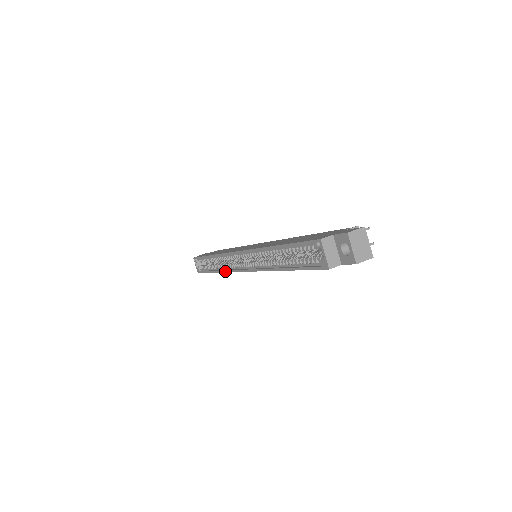
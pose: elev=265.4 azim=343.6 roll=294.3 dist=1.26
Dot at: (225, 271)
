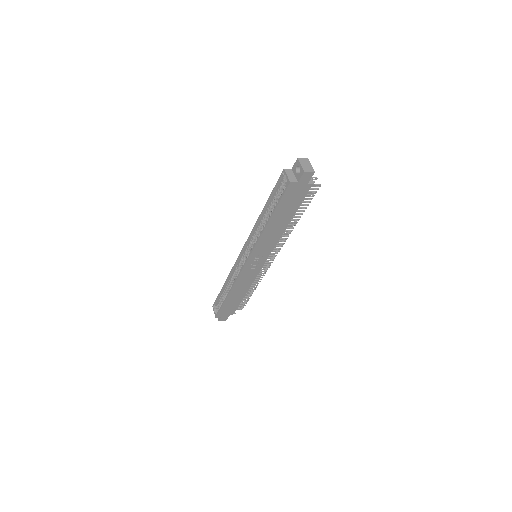
Dot at: (235, 281)
